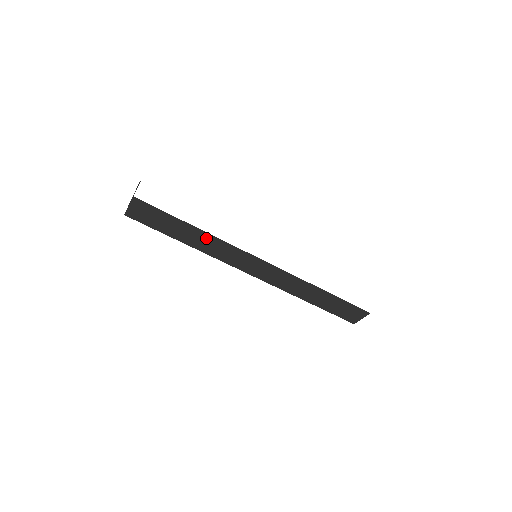
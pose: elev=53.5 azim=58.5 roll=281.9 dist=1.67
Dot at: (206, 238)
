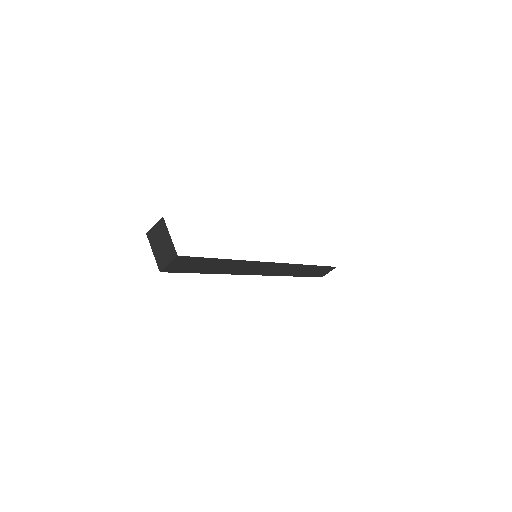
Dot at: (233, 264)
